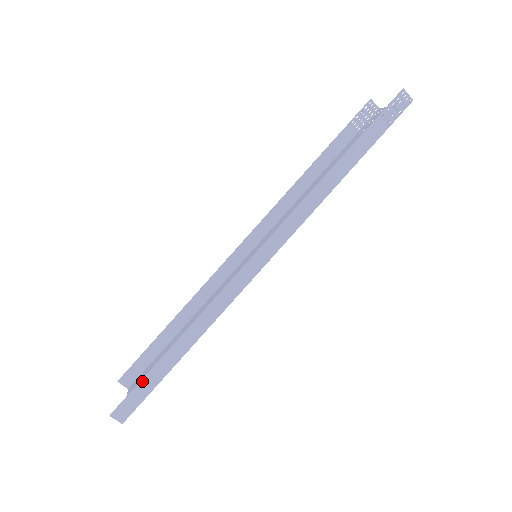
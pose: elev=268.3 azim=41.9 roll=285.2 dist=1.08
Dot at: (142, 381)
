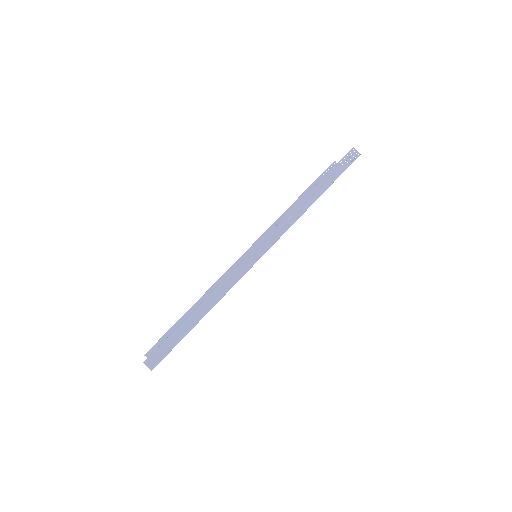
Dot at: (170, 336)
